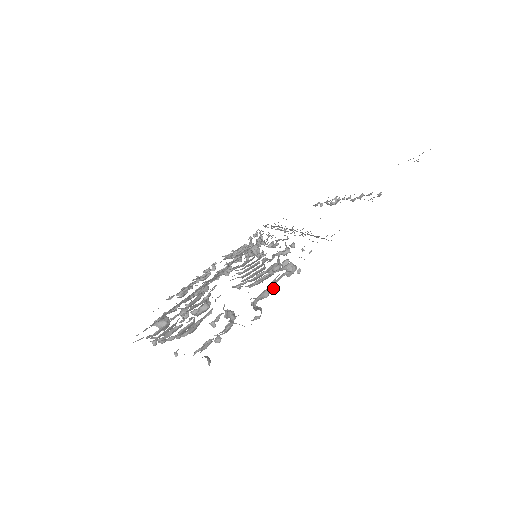
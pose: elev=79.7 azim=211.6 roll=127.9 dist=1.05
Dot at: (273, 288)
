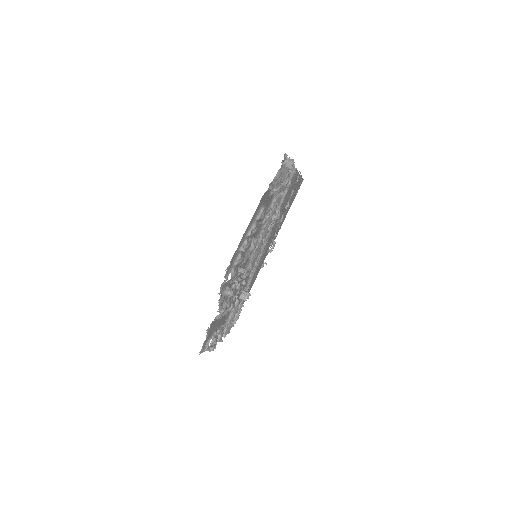
Dot at: (288, 180)
